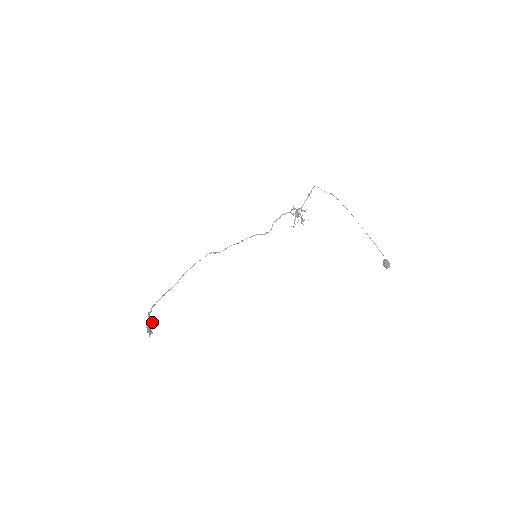
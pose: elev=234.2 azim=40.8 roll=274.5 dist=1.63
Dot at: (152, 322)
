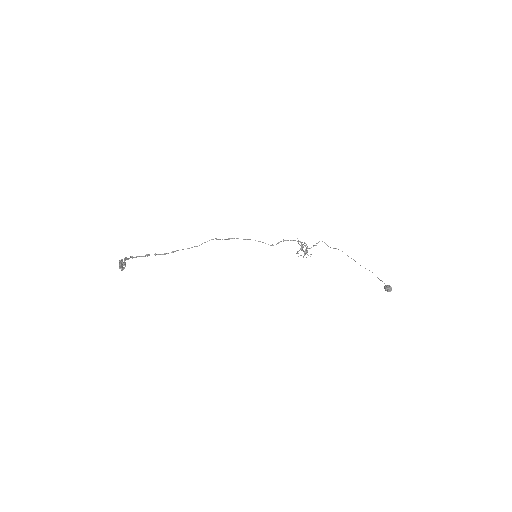
Dot at: (125, 266)
